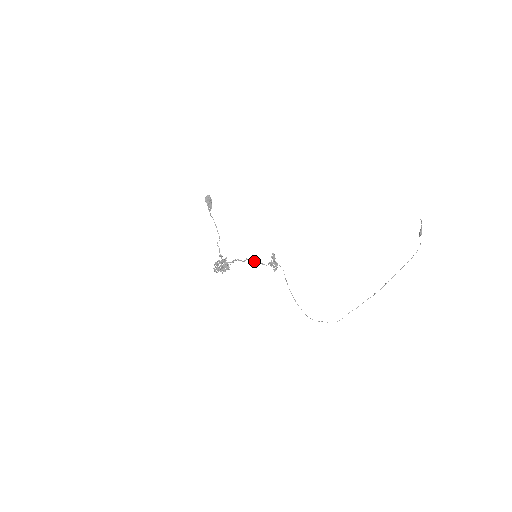
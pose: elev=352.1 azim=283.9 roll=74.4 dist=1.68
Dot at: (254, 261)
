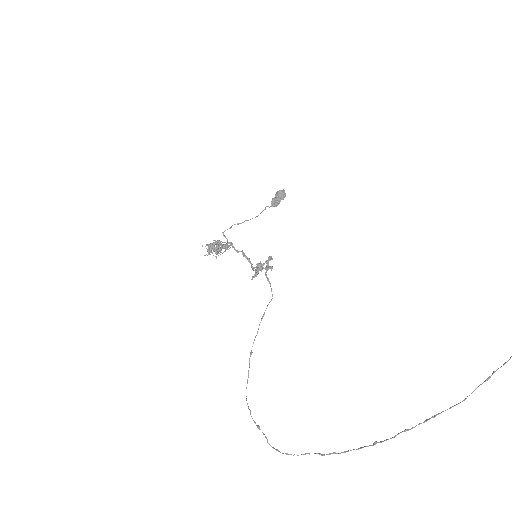
Dot at: (247, 258)
